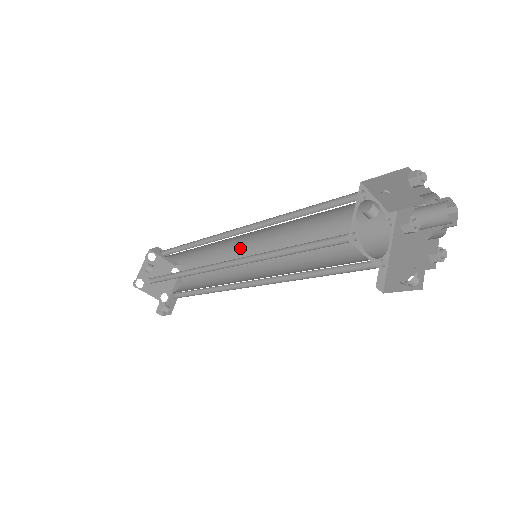
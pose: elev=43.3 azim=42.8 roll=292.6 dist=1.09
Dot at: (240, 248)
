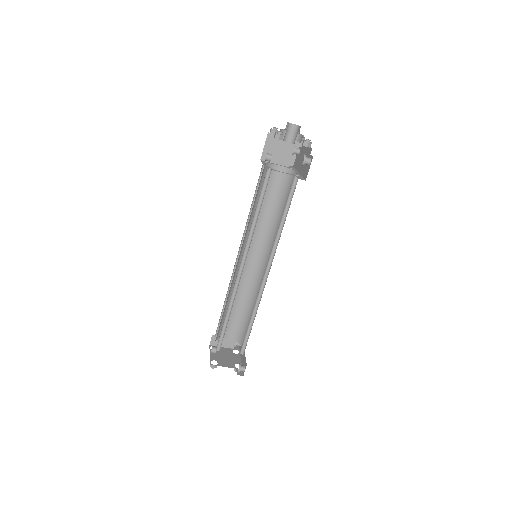
Dot at: (252, 275)
